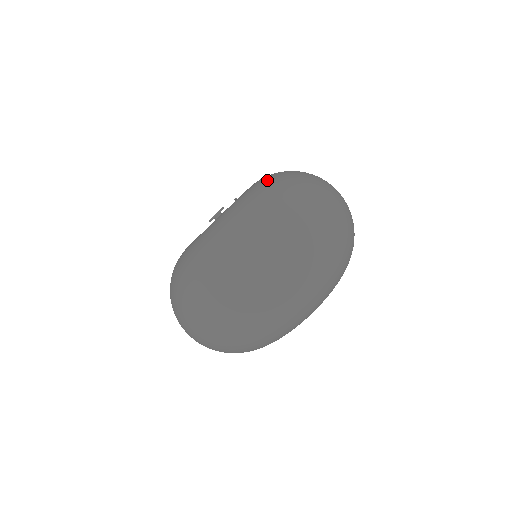
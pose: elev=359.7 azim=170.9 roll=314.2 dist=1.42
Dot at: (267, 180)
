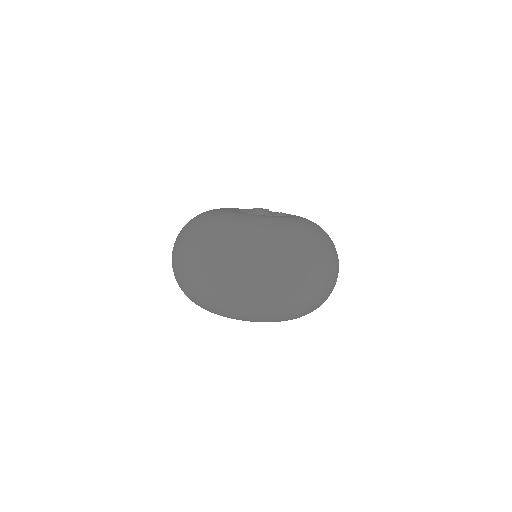
Dot at: occluded
